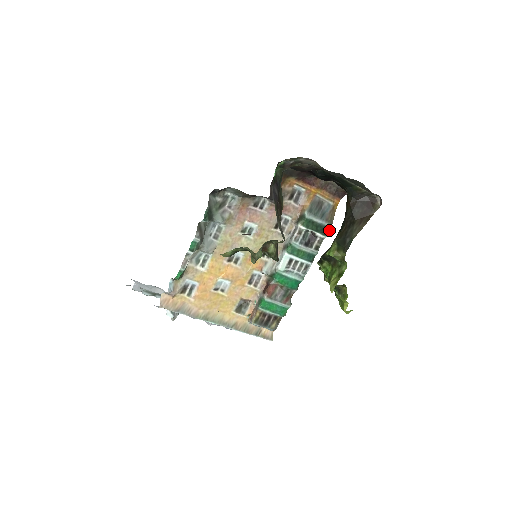
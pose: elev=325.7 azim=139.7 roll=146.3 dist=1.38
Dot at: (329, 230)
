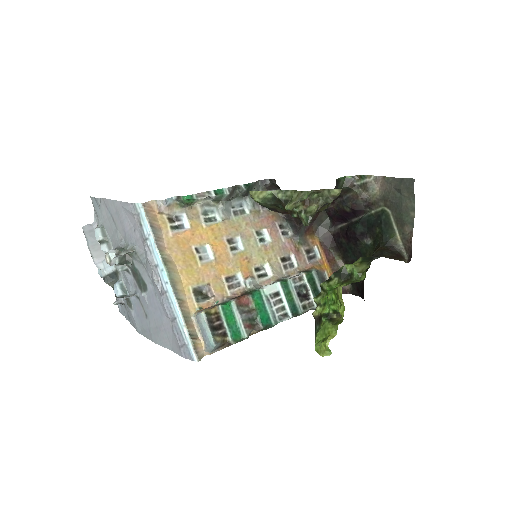
Dot at: occluded
